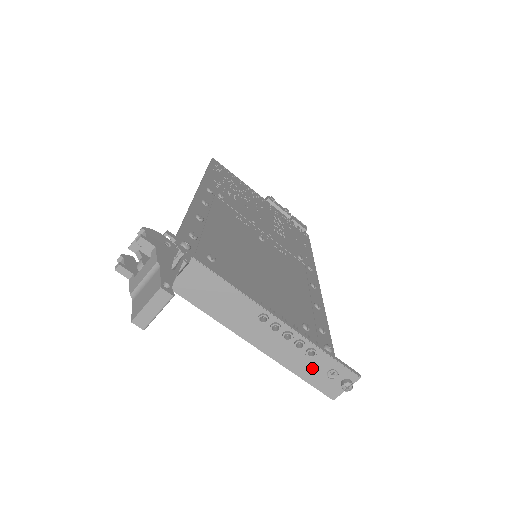
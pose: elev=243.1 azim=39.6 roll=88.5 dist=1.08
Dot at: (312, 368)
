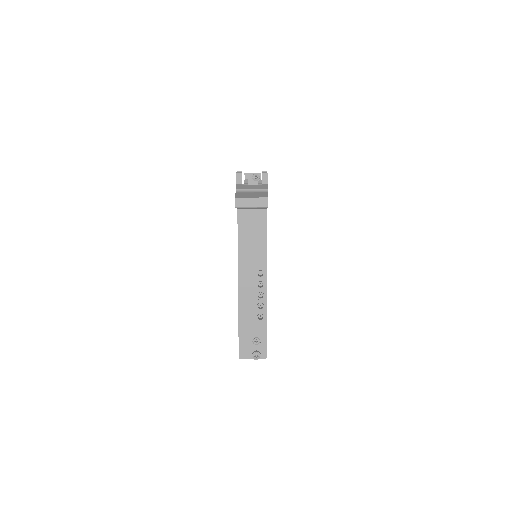
Dot at: (251, 327)
